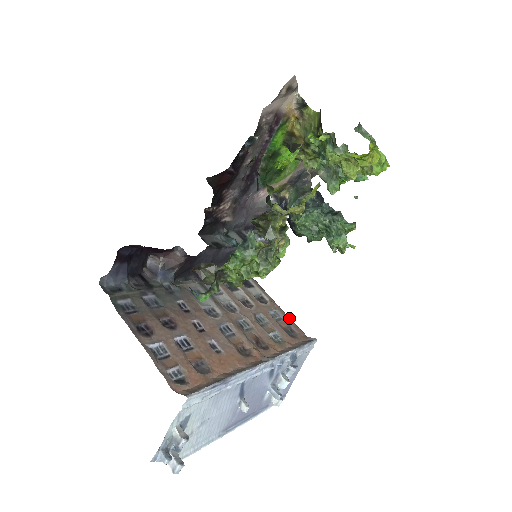
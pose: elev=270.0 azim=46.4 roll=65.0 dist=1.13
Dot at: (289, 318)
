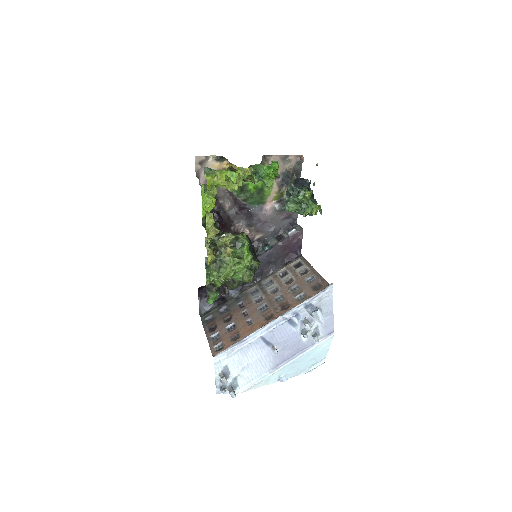
Dot at: (320, 276)
